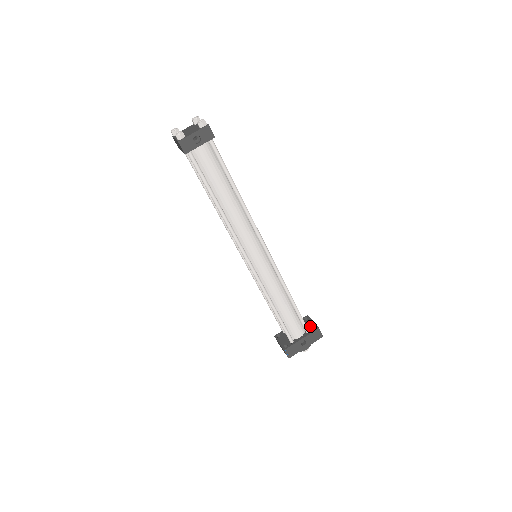
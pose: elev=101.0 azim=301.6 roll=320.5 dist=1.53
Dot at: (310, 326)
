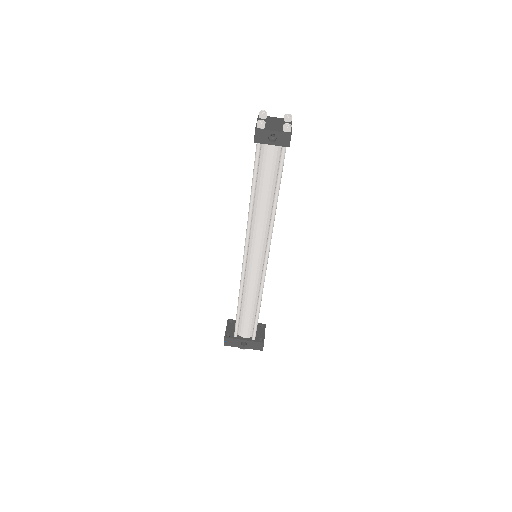
Dot at: (259, 335)
